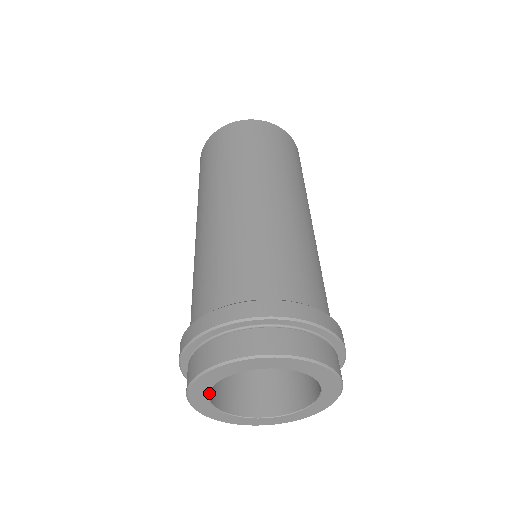
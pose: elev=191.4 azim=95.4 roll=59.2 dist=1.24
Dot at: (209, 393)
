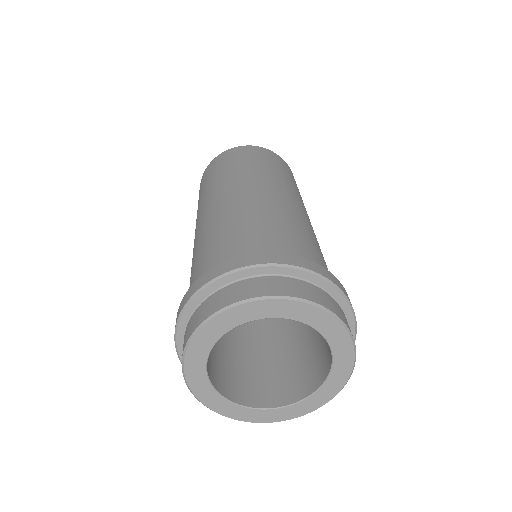
Dot at: (220, 334)
